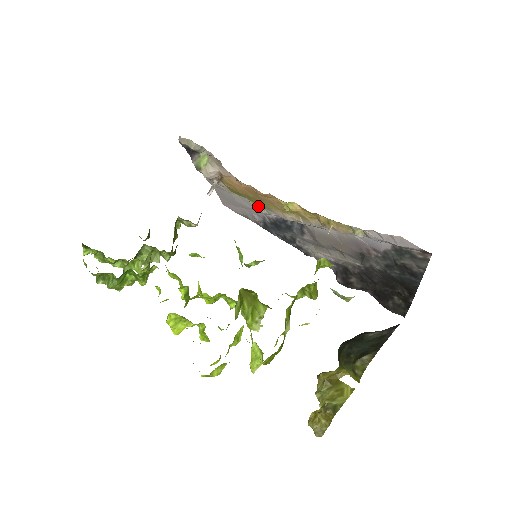
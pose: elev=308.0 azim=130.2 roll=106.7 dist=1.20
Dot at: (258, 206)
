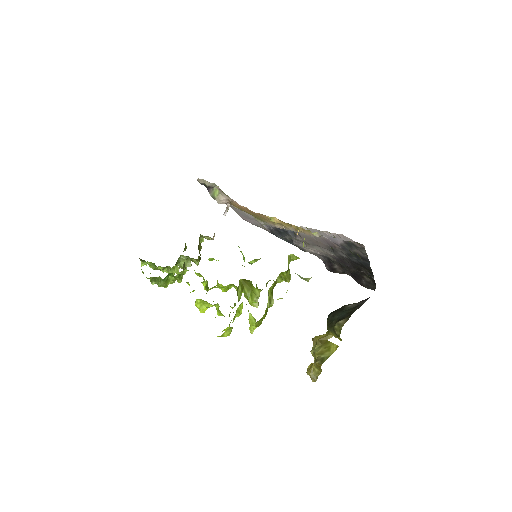
Dot at: (258, 220)
